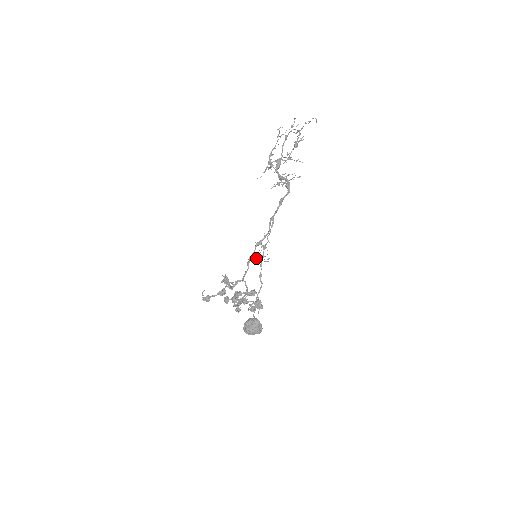
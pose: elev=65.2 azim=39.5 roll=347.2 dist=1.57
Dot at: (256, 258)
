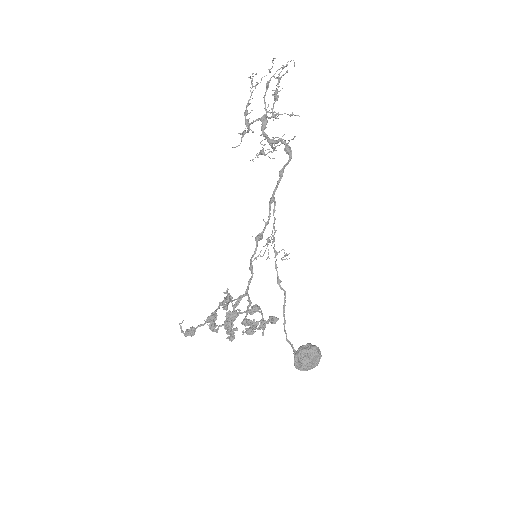
Dot at: (256, 259)
